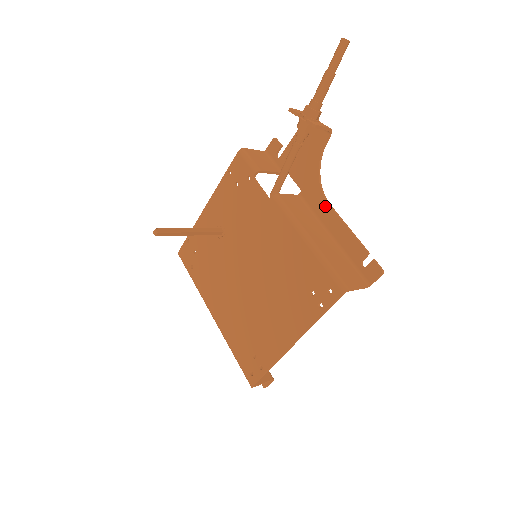
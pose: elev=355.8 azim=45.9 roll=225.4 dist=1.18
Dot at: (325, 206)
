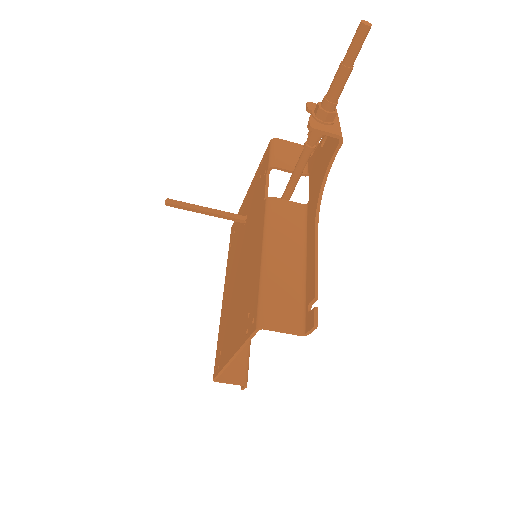
Dot at: (313, 226)
